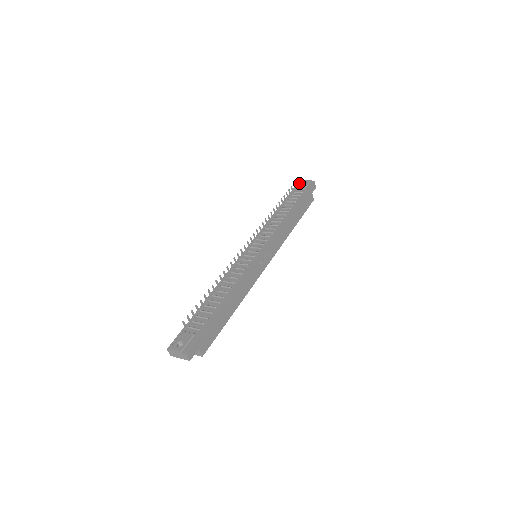
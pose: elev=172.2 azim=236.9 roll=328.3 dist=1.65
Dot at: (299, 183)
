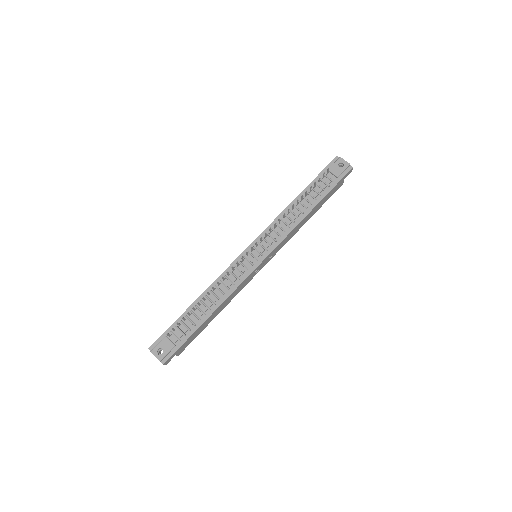
Dot at: (336, 162)
